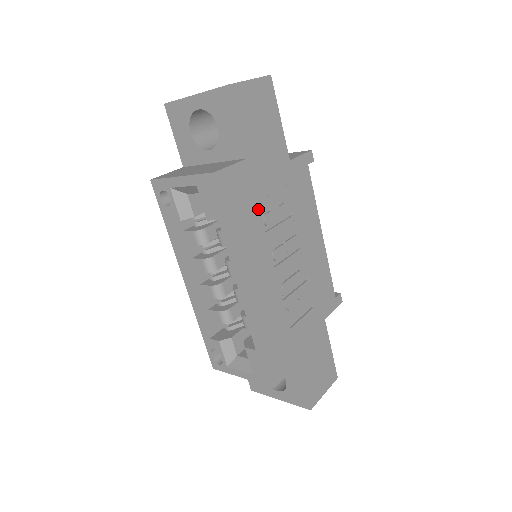
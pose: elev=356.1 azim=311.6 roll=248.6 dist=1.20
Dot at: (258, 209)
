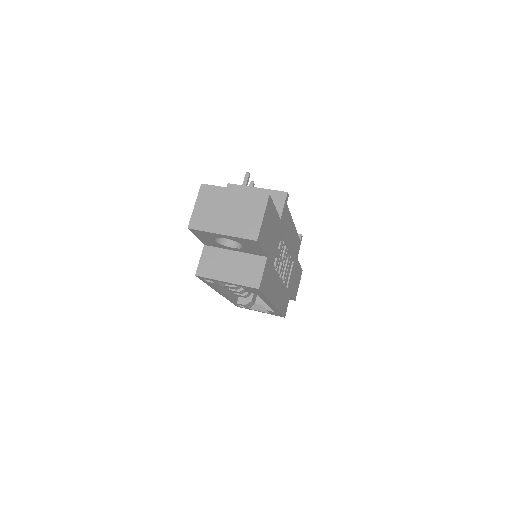
Dot at: (273, 268)
